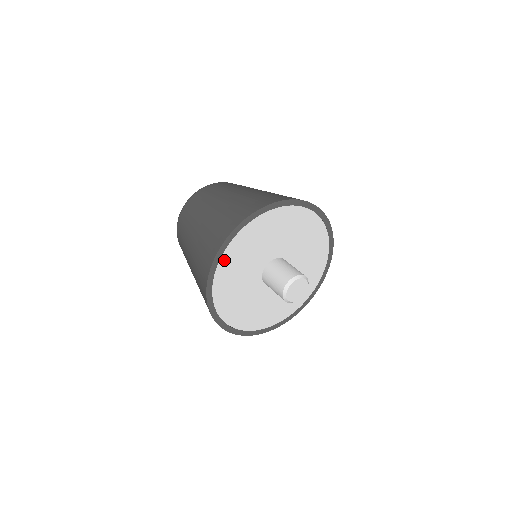
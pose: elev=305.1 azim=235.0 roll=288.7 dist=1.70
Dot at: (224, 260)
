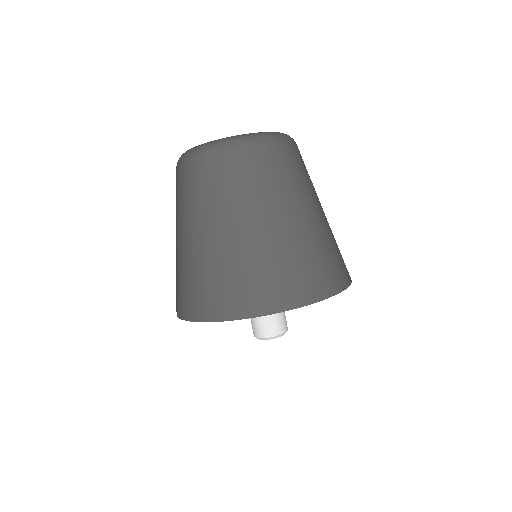
Dot at: occluded
